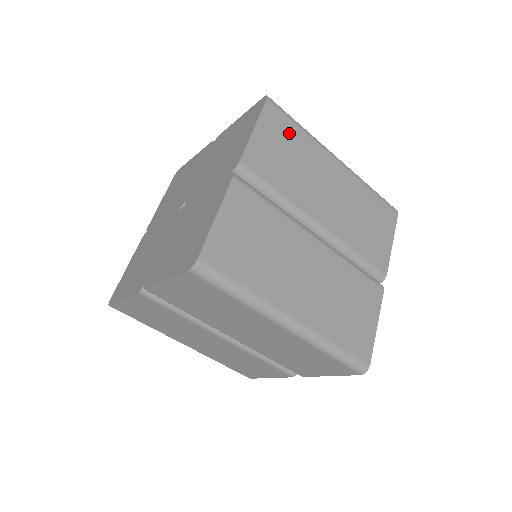
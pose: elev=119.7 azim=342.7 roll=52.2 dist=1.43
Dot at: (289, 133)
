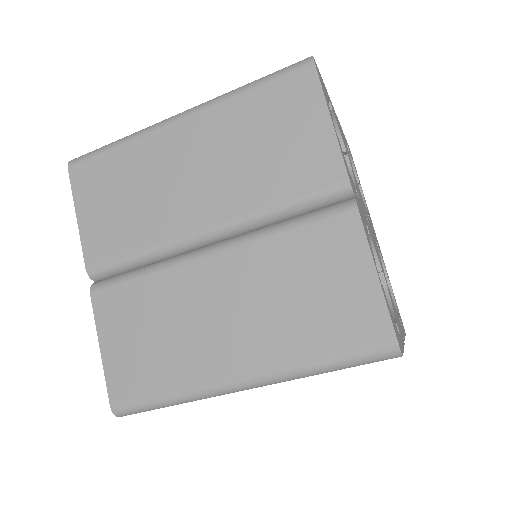
Dot at: (108, 172)
